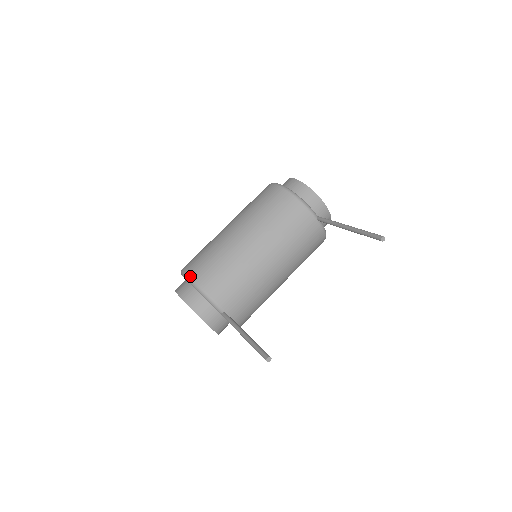
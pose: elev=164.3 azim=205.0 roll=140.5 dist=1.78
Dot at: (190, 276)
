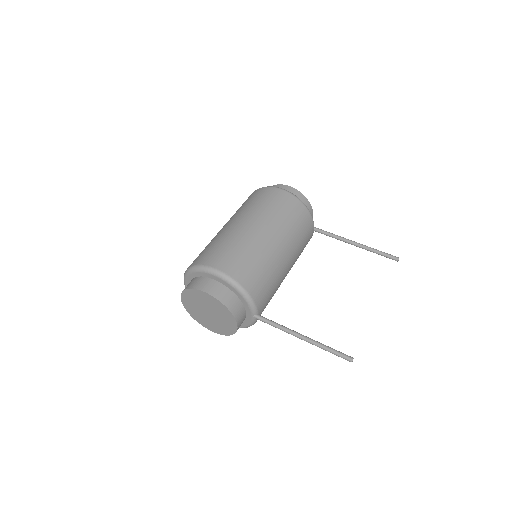
Dot at: (230, 275)
